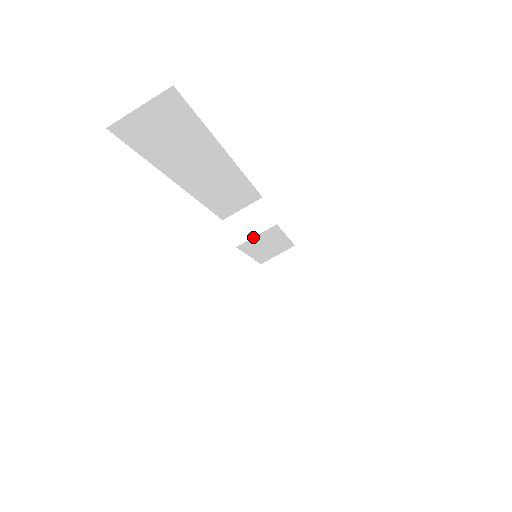
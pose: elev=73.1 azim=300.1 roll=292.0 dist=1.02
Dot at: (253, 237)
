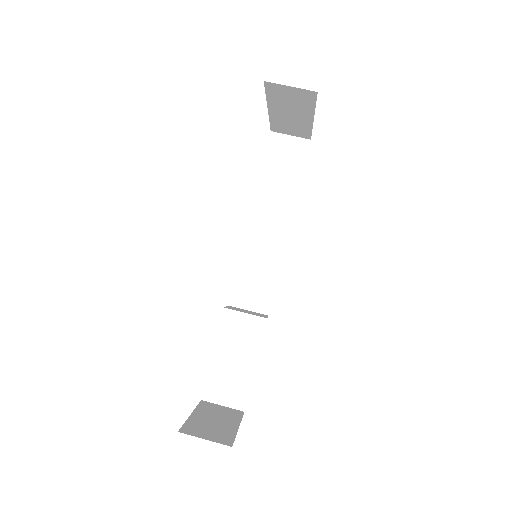
Dot at: (242, 312)
